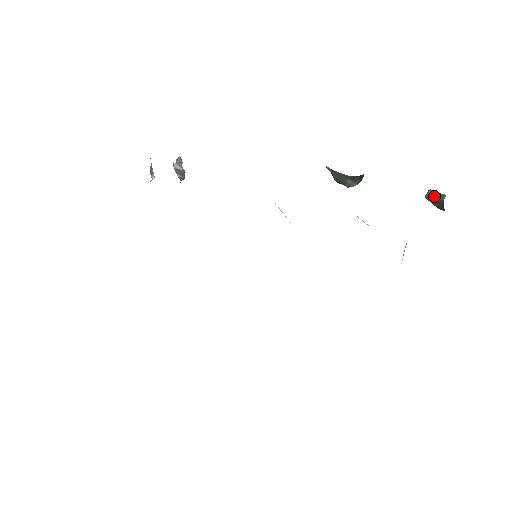
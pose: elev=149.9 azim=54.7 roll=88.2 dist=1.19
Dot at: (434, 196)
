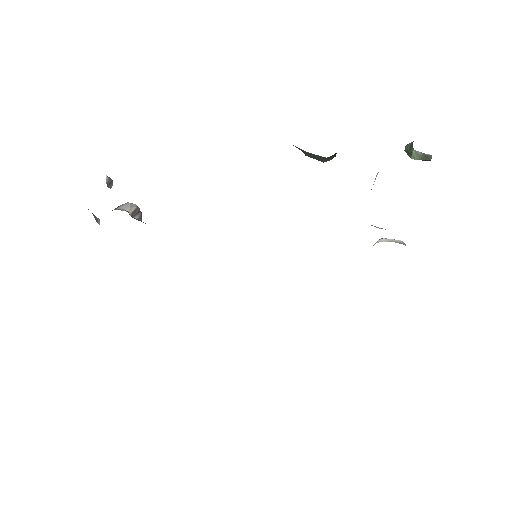
Dot at: (420, 158)
